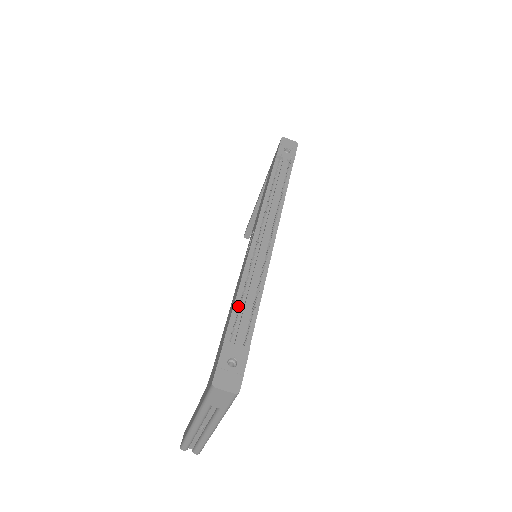
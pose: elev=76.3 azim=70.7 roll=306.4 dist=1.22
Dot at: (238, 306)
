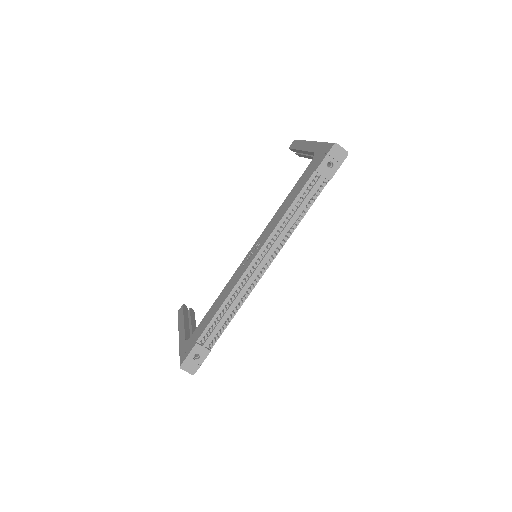
Dot at: (215, 319)
